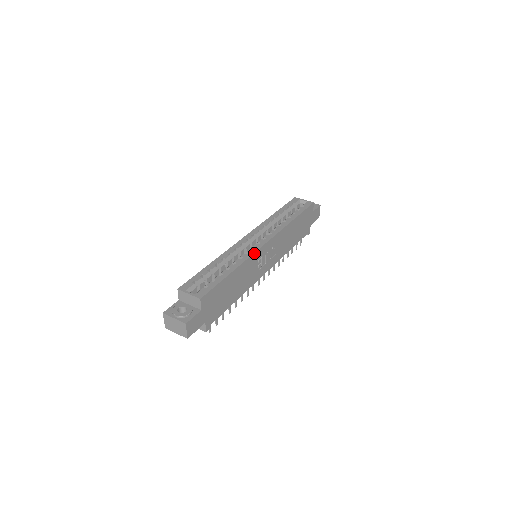
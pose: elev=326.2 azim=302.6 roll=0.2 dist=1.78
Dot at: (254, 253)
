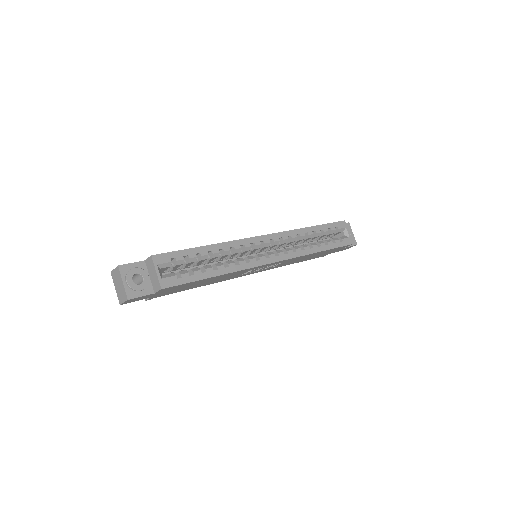
Dot at: (253, 267)
